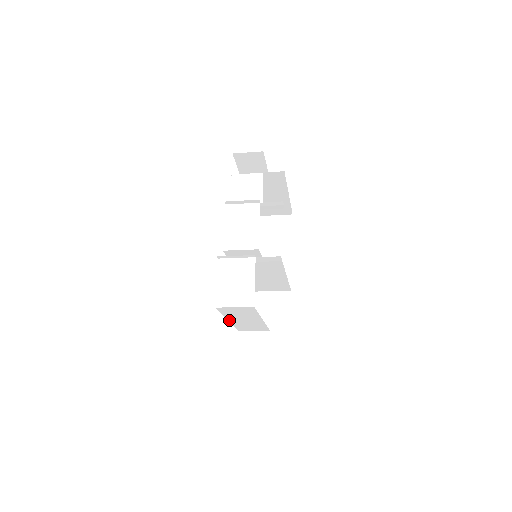
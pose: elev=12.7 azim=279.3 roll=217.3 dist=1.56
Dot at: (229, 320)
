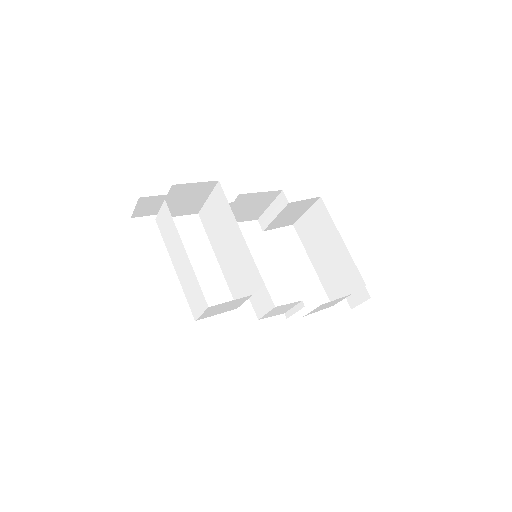
Dot at: (175, 266)
